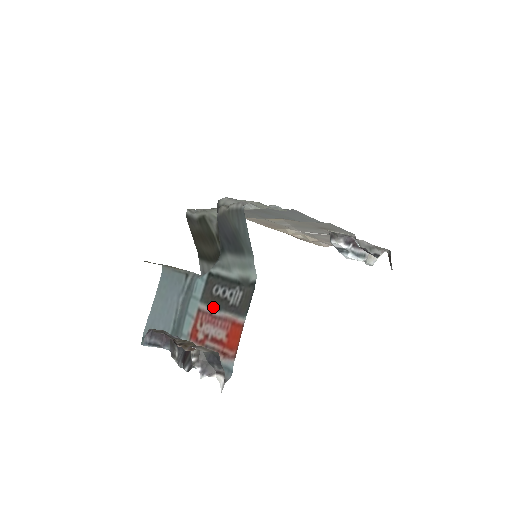
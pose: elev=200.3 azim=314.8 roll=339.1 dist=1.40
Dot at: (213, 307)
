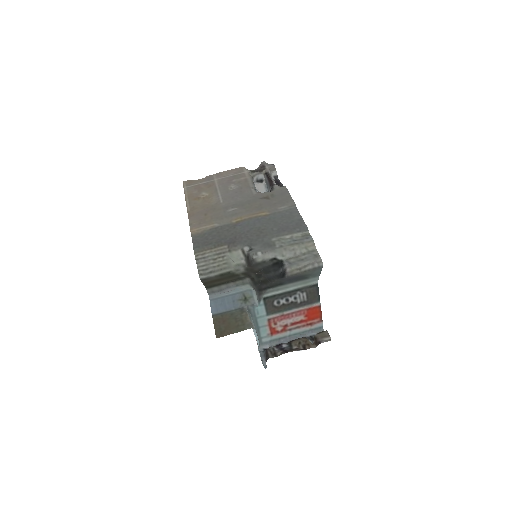
Dot at: (283, 312)
